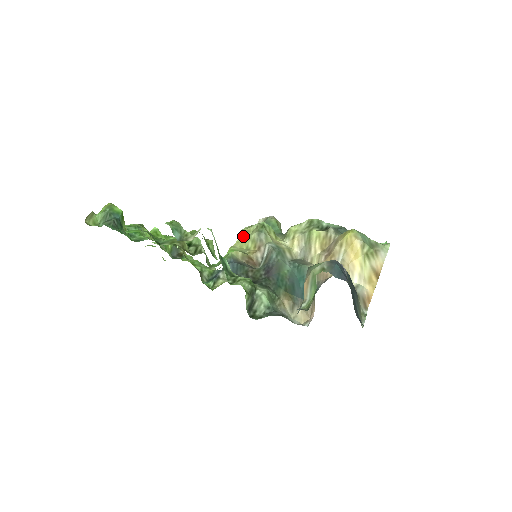
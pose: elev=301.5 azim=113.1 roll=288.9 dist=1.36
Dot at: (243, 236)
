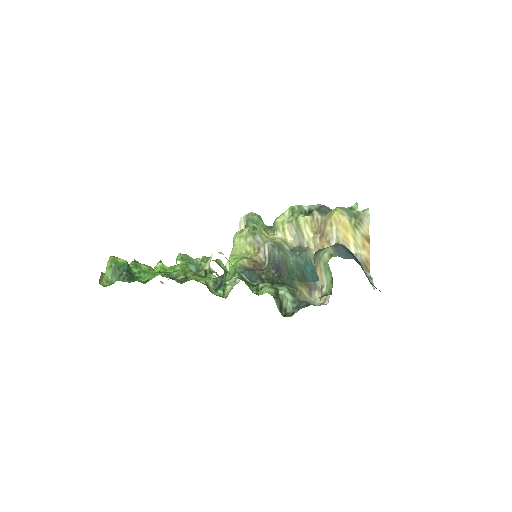
Dot at: (238, 242)
